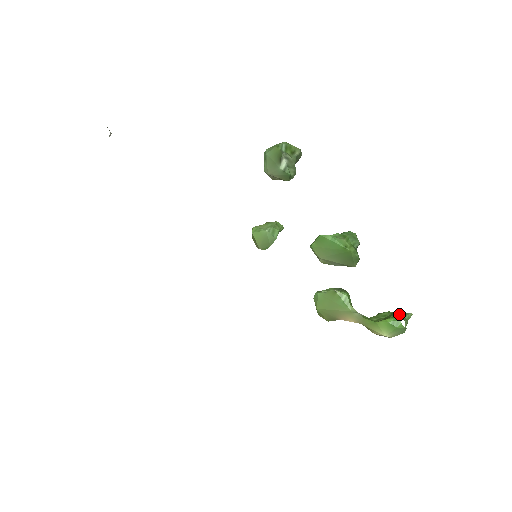
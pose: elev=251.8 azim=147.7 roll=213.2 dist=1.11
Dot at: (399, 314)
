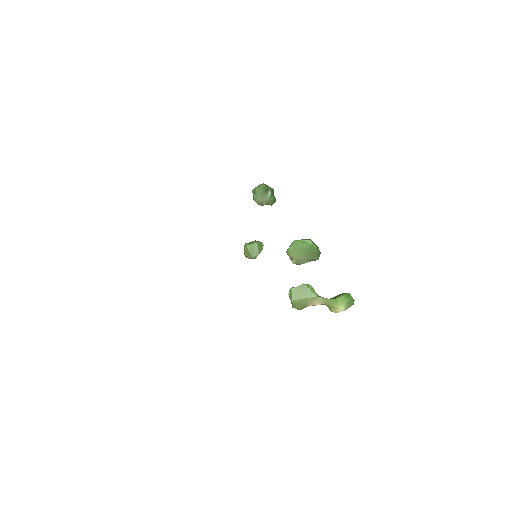
Dot at: occluded
